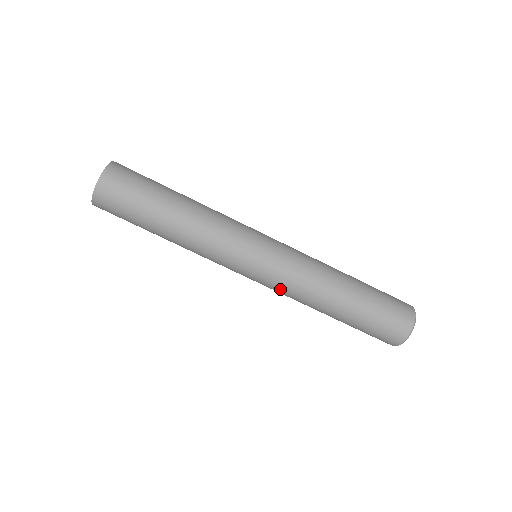
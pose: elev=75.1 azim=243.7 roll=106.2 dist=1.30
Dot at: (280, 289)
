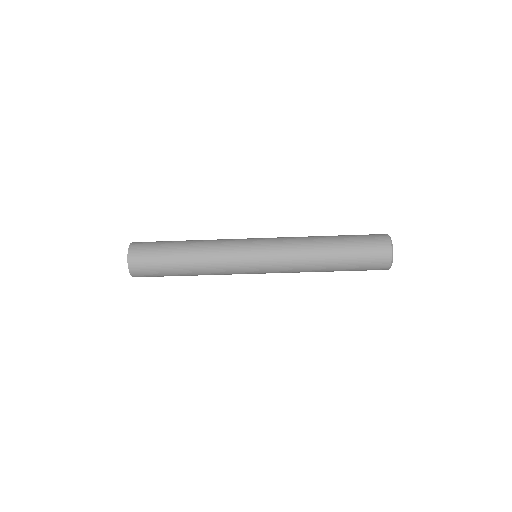
Dot at: occluded
